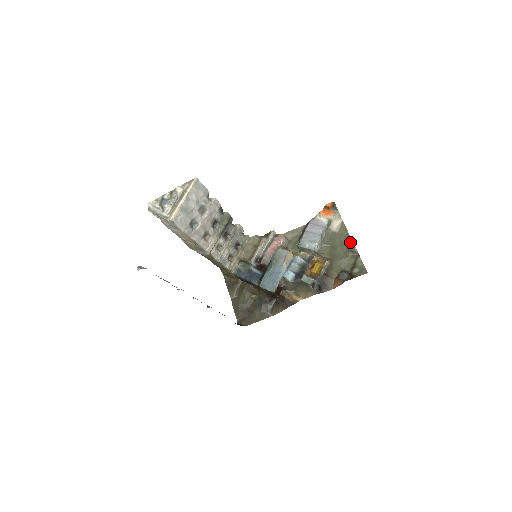
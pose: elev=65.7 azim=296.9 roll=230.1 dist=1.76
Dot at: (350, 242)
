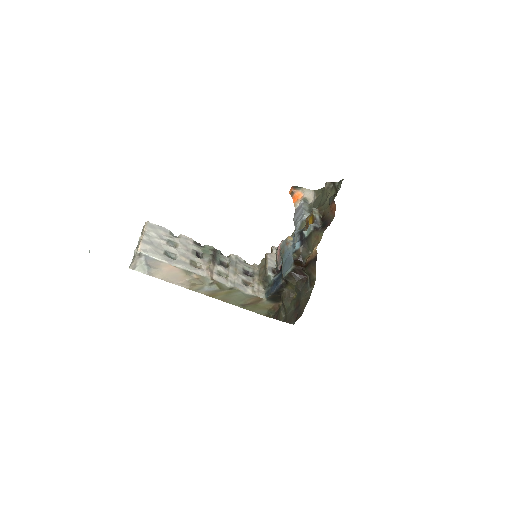
Dot at: occluded
